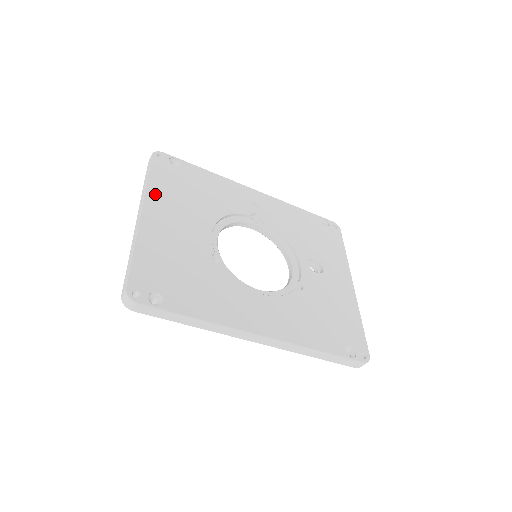
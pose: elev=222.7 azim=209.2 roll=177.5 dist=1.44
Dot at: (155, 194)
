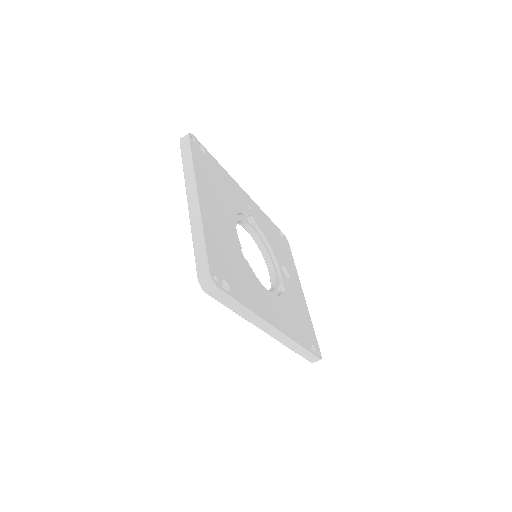
Dot at: (200, 179)
